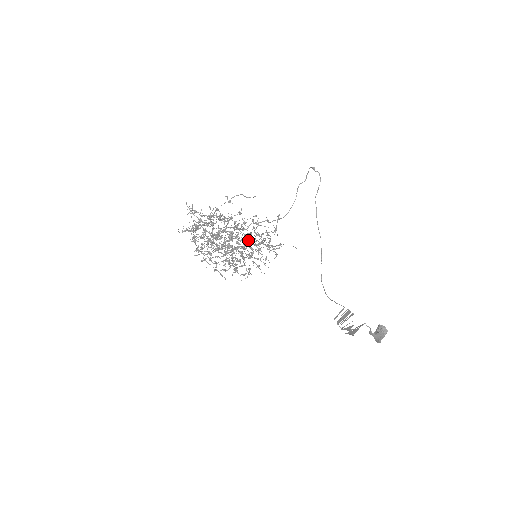
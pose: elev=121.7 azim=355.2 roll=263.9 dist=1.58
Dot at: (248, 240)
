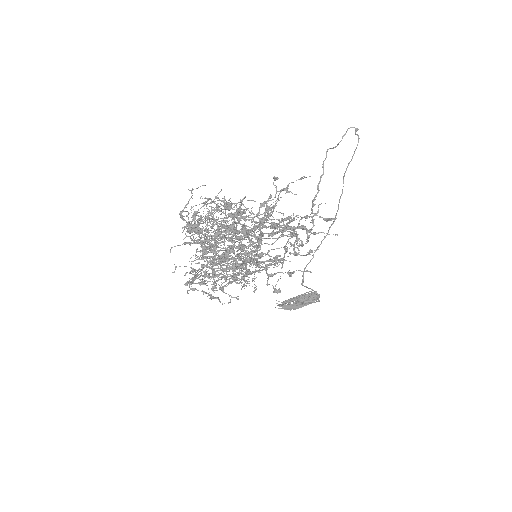
Dot at: occluded
